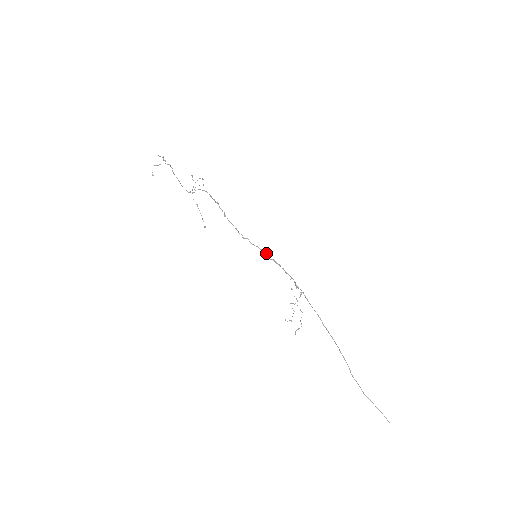
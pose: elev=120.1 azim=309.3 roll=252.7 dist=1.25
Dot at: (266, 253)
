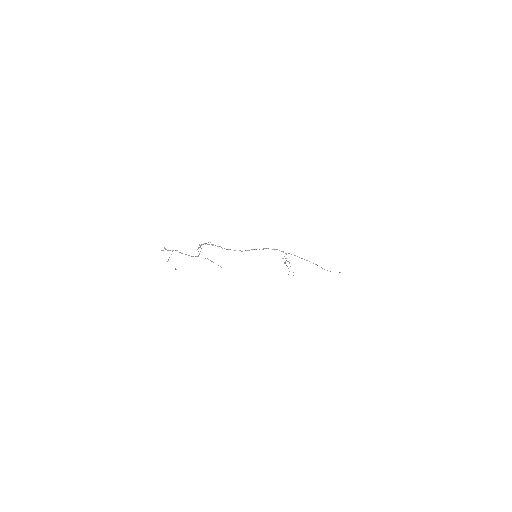
Dot at: occluded
